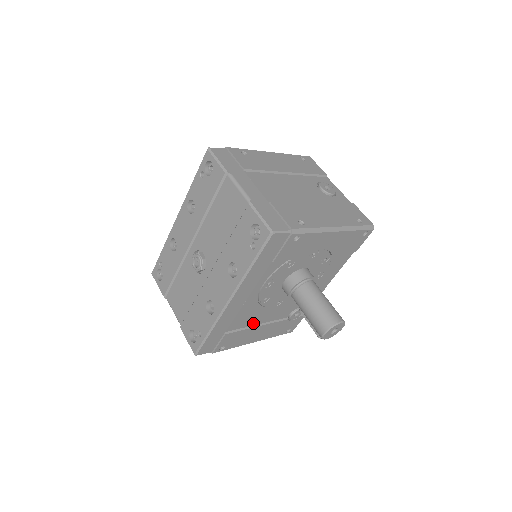
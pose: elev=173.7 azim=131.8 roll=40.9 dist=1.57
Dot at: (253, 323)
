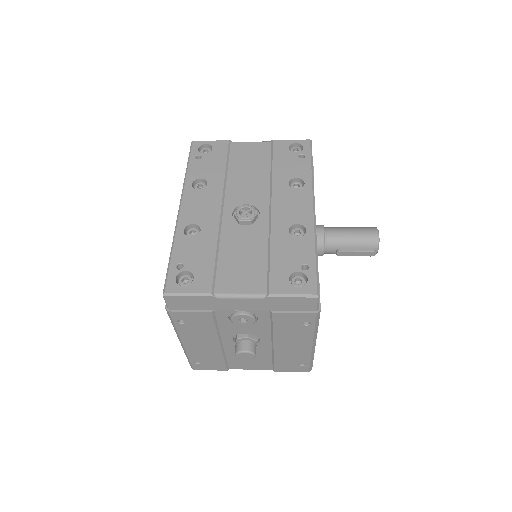
Dot at: occluded
